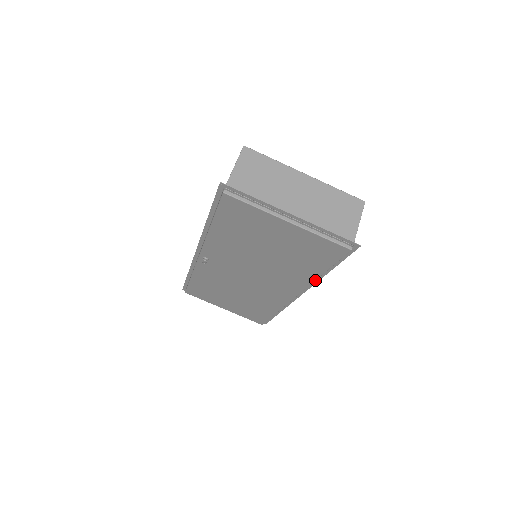
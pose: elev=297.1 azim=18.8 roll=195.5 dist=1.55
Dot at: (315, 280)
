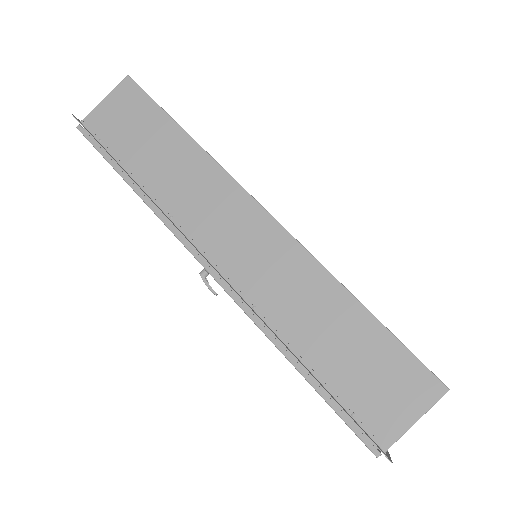
Dot at: occluded
